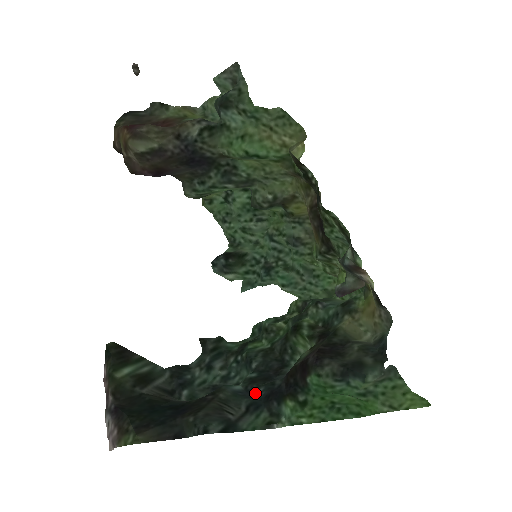
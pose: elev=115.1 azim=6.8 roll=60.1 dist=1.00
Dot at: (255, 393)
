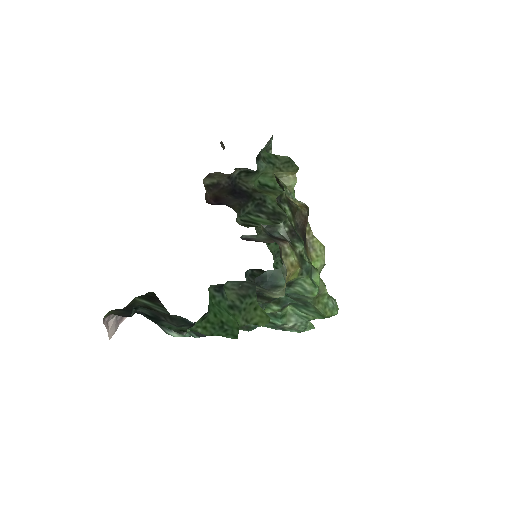
Dot at: occluded
